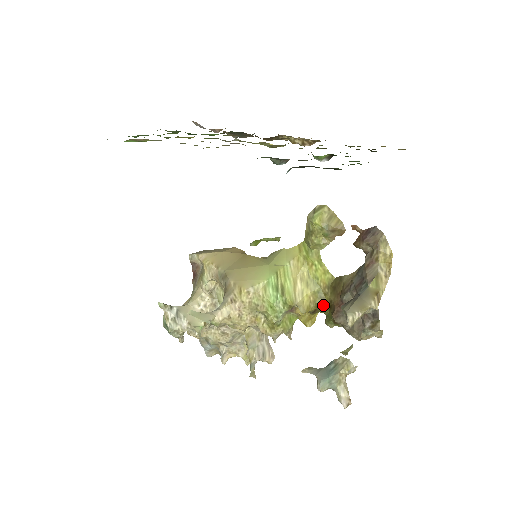
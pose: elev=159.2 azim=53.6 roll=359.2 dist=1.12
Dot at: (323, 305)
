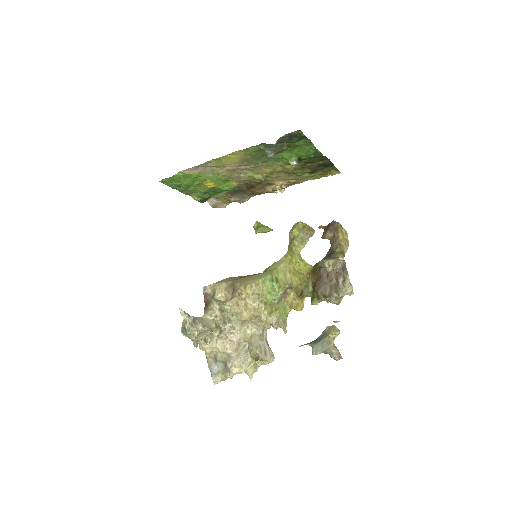
Dot at: (307, 287)
